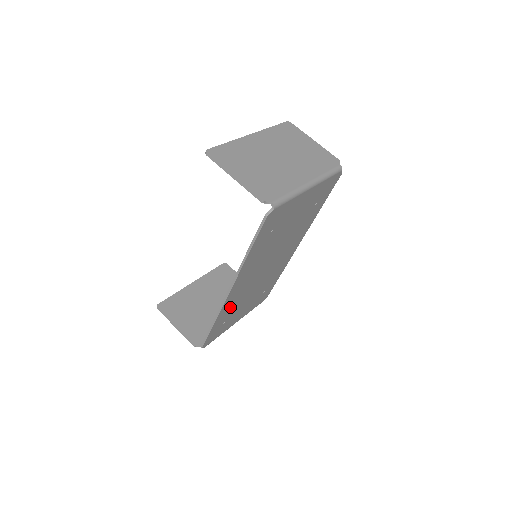
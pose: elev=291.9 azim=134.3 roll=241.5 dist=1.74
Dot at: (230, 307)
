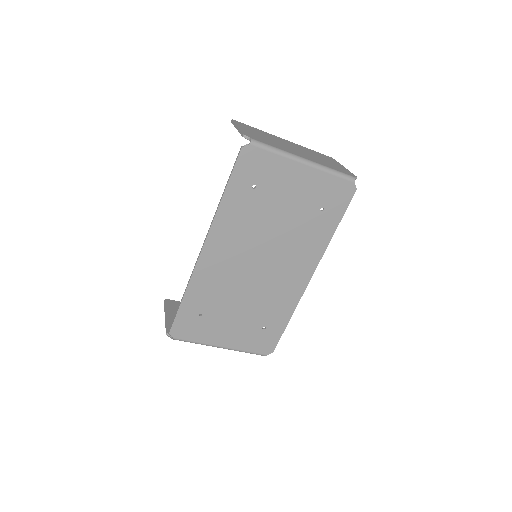
Dot at: (208, 288)
